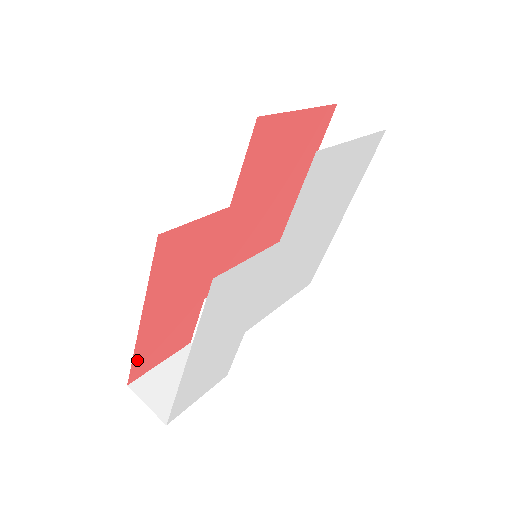
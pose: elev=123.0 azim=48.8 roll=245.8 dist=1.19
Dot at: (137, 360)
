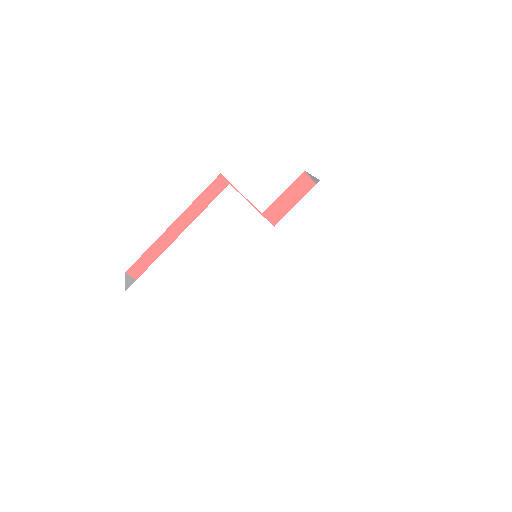
Dot at: (146, 258)
